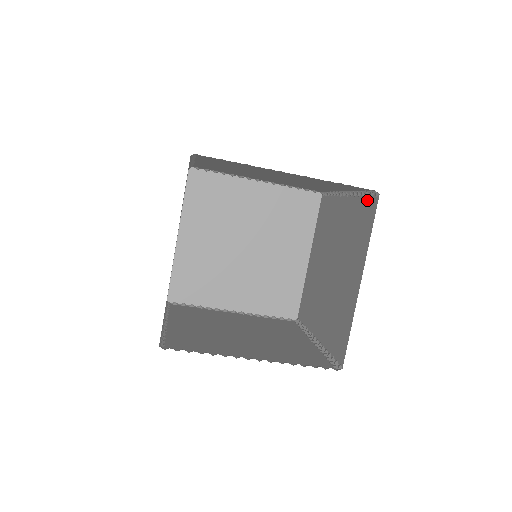
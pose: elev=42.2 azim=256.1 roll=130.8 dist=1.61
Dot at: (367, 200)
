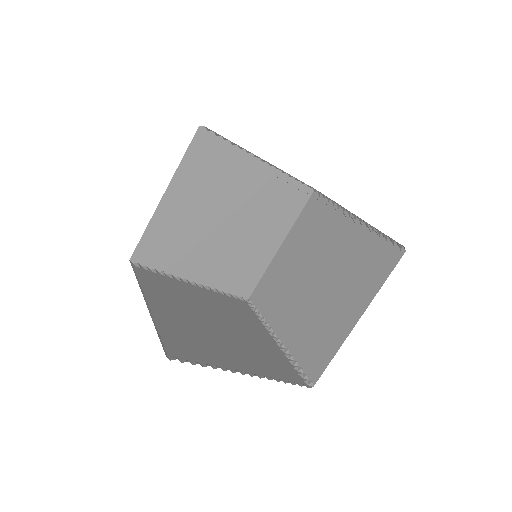
Dot at: (386, 245)
